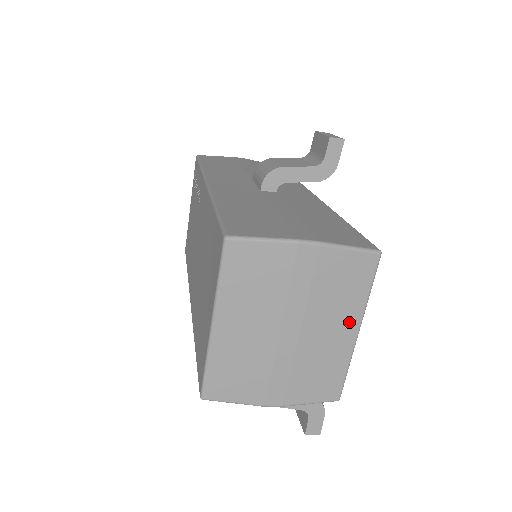
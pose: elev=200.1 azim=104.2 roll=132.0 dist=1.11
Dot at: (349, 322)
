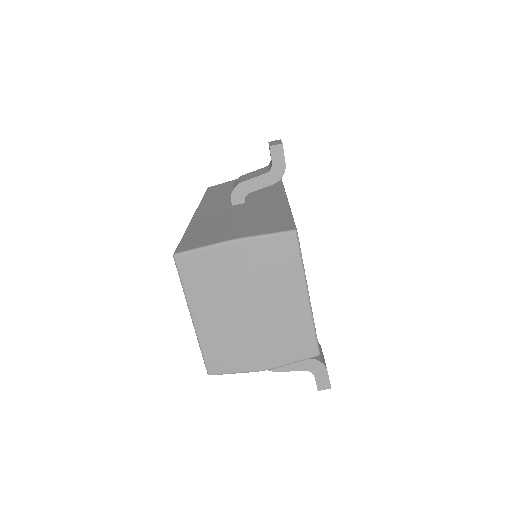
Dot at: (295, 291)
